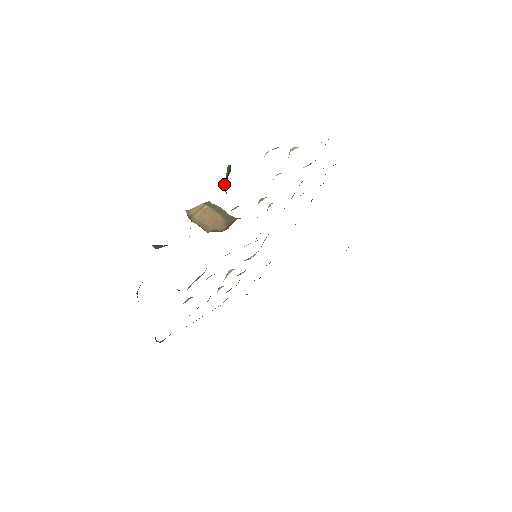
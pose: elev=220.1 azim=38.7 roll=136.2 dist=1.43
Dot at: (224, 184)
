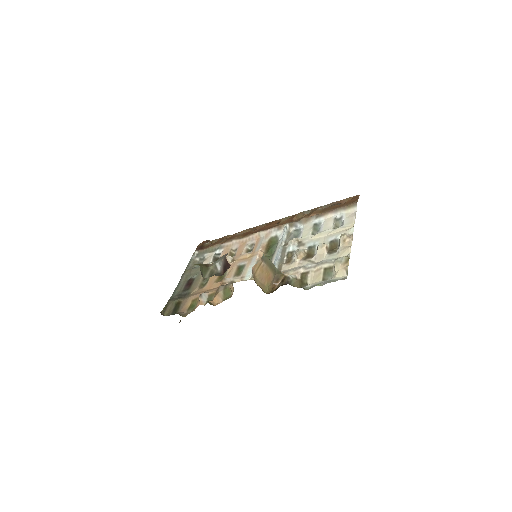
Dot at: occluded
